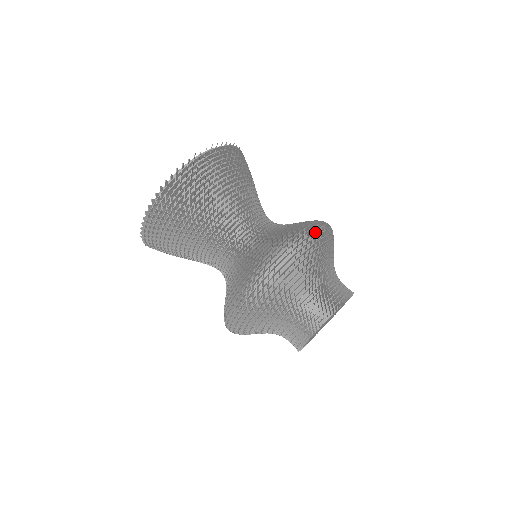
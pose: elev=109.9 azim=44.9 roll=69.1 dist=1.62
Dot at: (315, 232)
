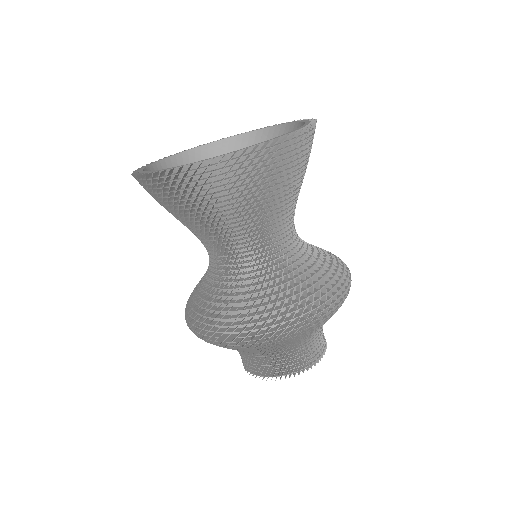
Dot at: (278, 332)
